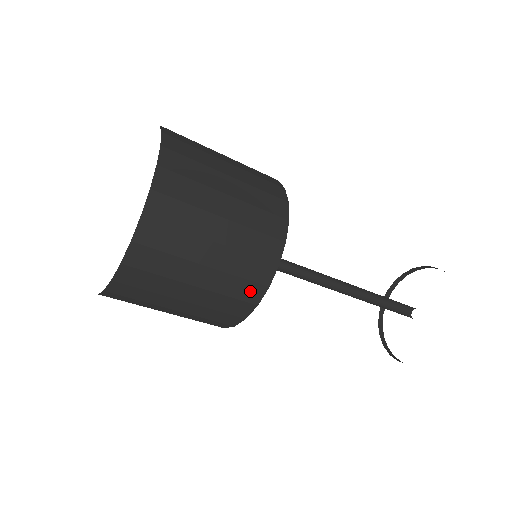
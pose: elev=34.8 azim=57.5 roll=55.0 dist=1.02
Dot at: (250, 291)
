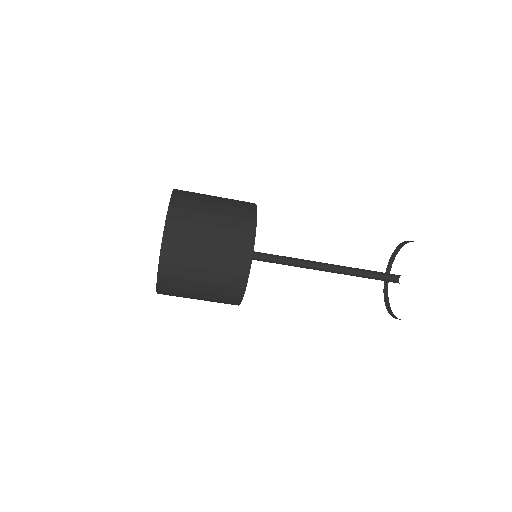
Dot at: (232, 299)
